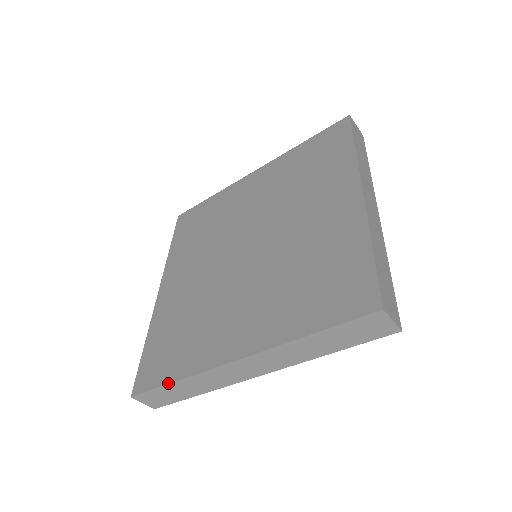
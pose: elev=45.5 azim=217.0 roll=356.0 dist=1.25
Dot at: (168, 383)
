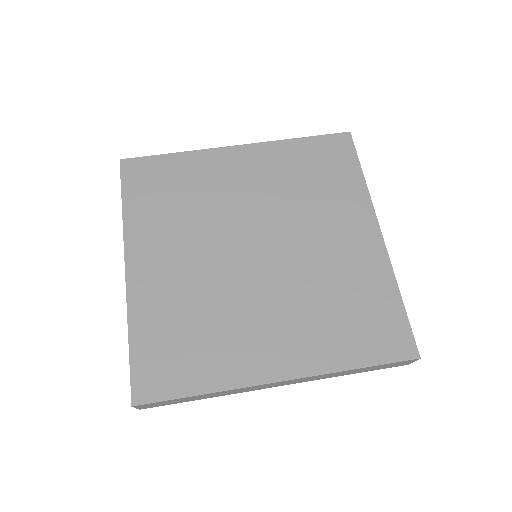
Dot at: (191, 396)
